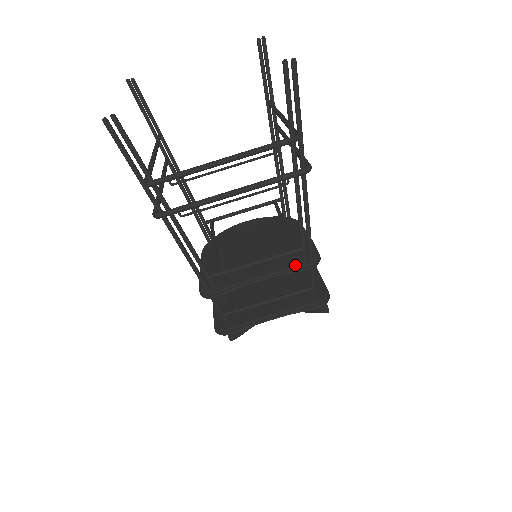
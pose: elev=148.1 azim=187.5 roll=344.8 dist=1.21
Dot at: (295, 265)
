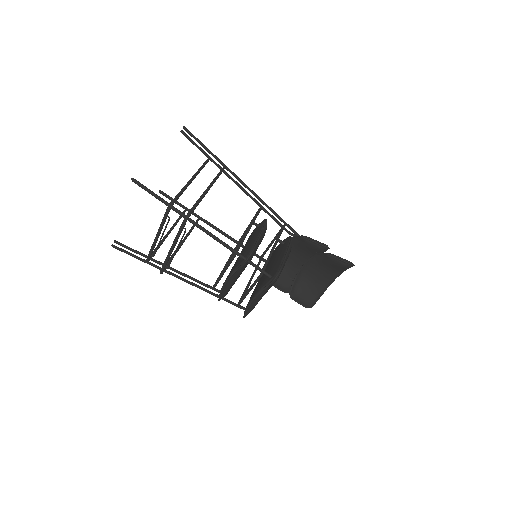
Dot at: (238, 265)
